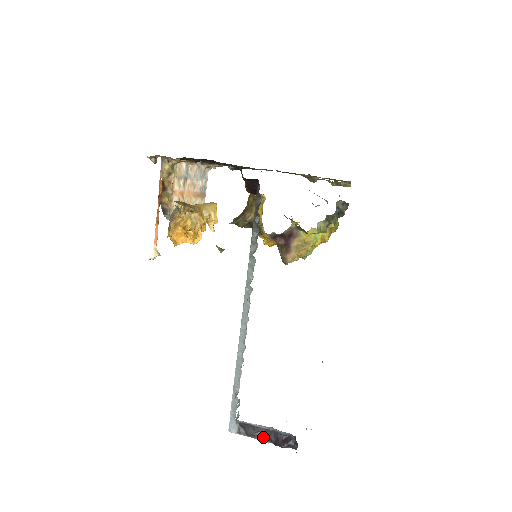
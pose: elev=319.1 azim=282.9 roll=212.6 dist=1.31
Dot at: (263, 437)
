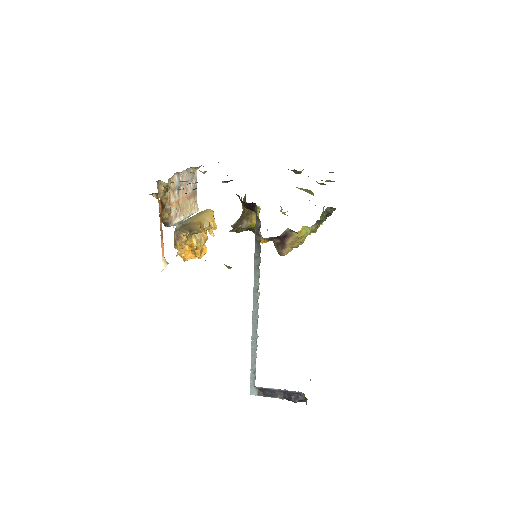
Dot at: (279, 396)
